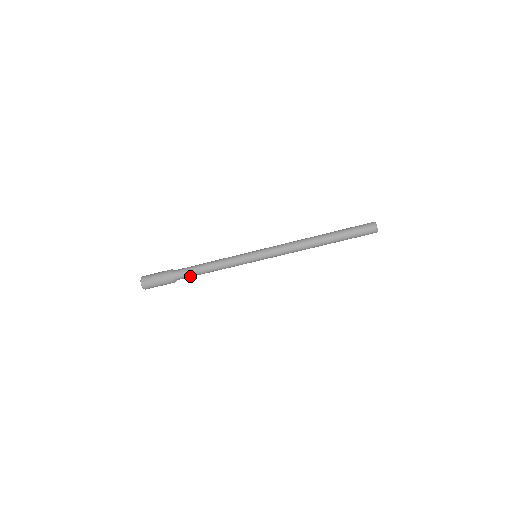
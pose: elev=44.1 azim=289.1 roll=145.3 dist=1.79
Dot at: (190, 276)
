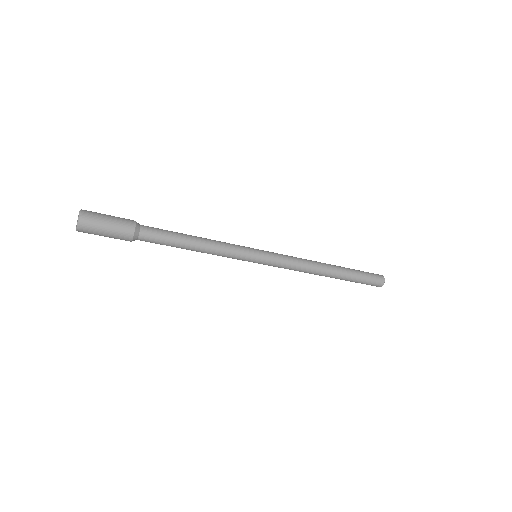
Dot at: (162, 239)
